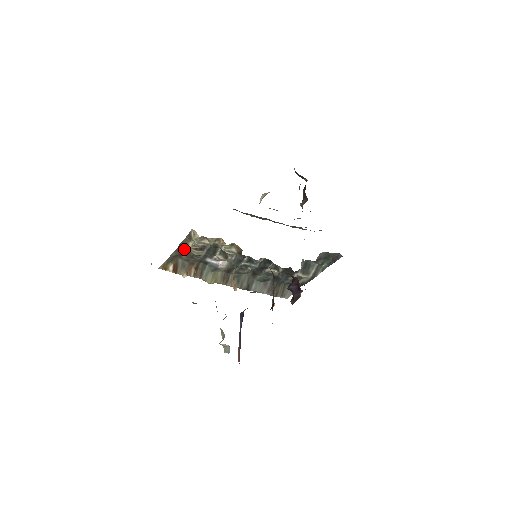
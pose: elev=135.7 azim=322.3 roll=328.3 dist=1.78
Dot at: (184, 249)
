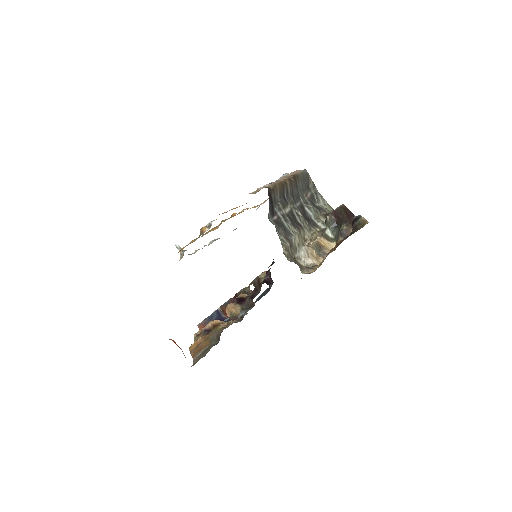
Dot at: occluded
